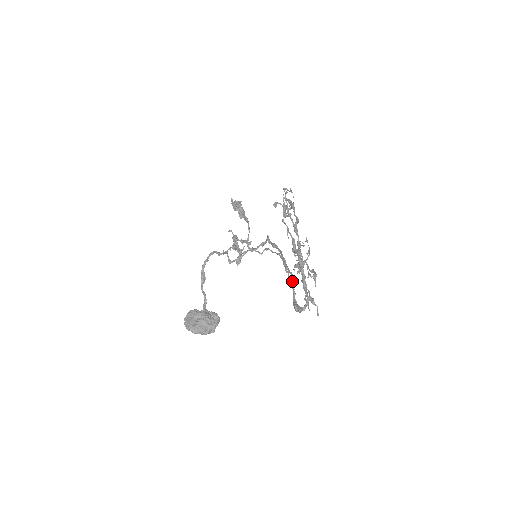
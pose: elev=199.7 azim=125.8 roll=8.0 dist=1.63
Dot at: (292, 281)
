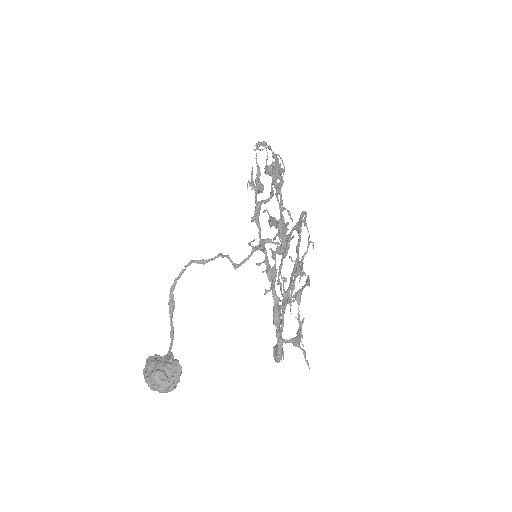
Dot at: (284, 300)
